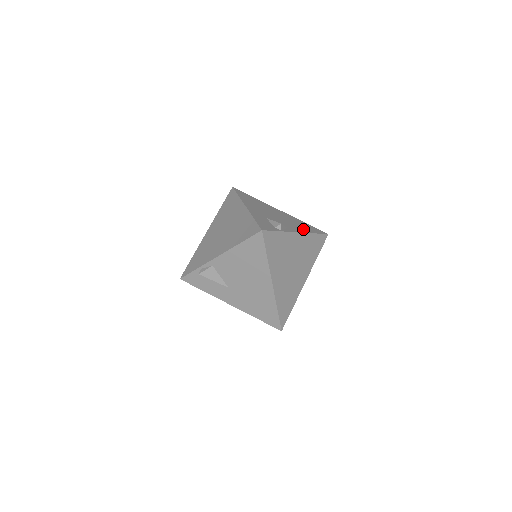
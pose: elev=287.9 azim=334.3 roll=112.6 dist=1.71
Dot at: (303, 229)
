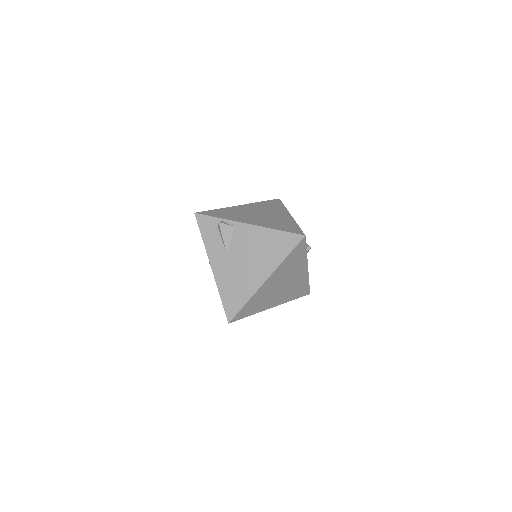
Dot at: occluded
